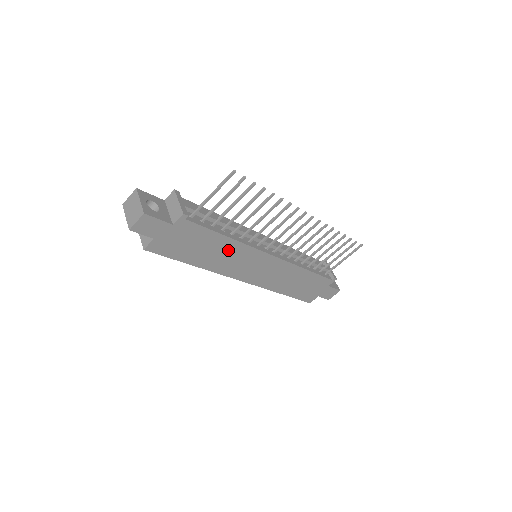
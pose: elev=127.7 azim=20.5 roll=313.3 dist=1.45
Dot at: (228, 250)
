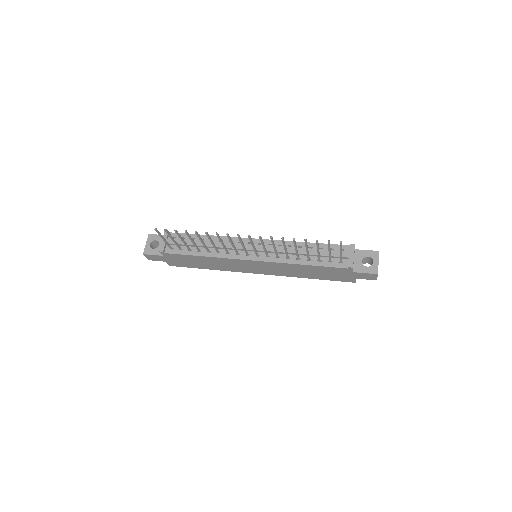
Dot at: (214, 261)
